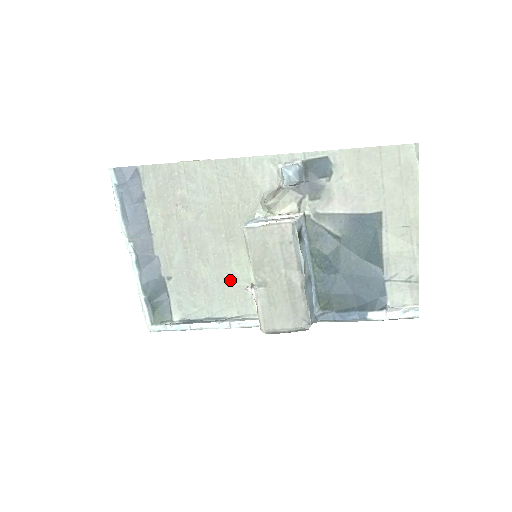
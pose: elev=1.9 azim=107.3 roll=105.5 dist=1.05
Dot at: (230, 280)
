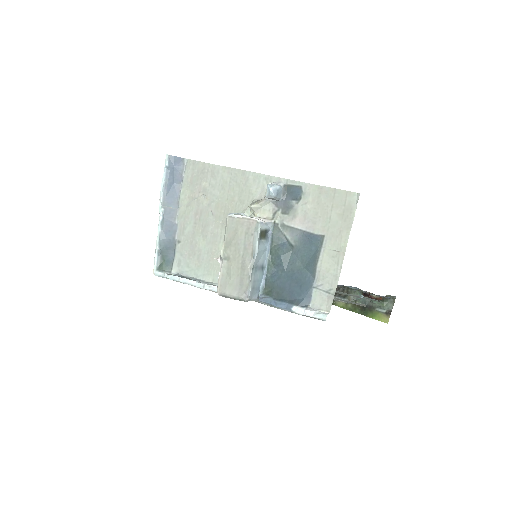
Dot at: (216, 255)
